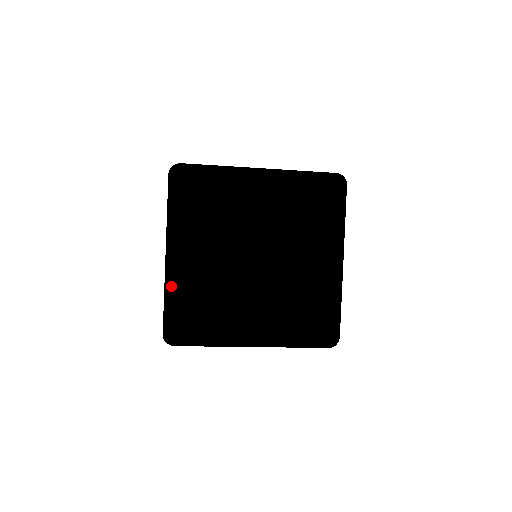
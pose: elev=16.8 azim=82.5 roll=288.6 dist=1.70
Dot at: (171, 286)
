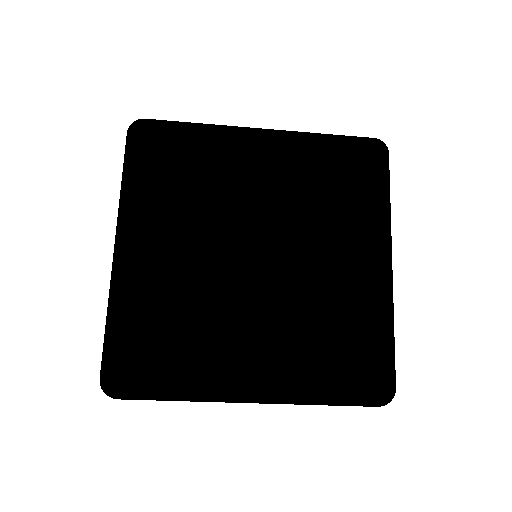
Dot at: (117, 294)
